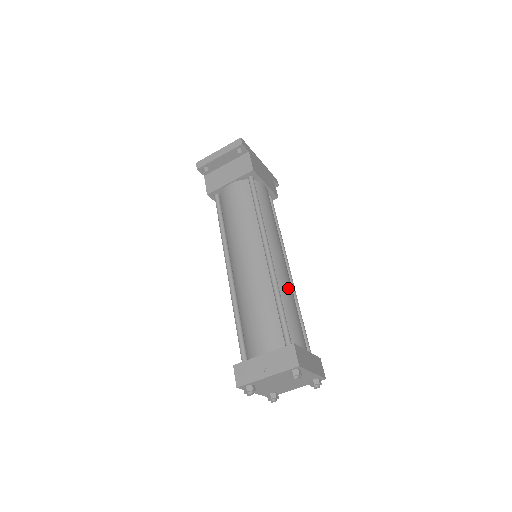
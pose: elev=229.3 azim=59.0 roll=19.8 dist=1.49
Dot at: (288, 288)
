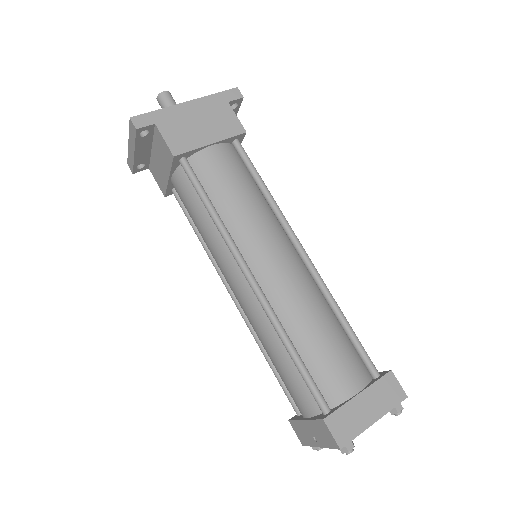
Dot at: (301, 311)
